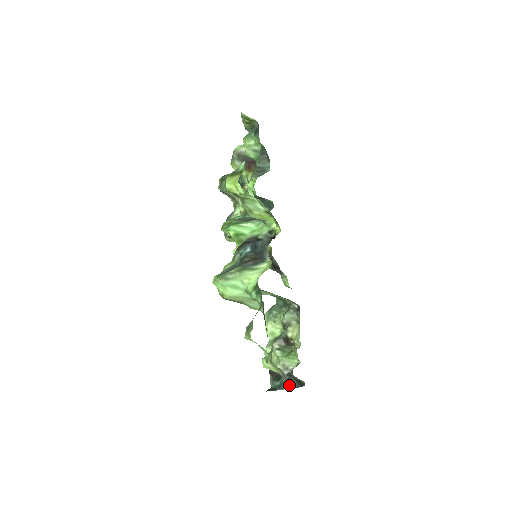
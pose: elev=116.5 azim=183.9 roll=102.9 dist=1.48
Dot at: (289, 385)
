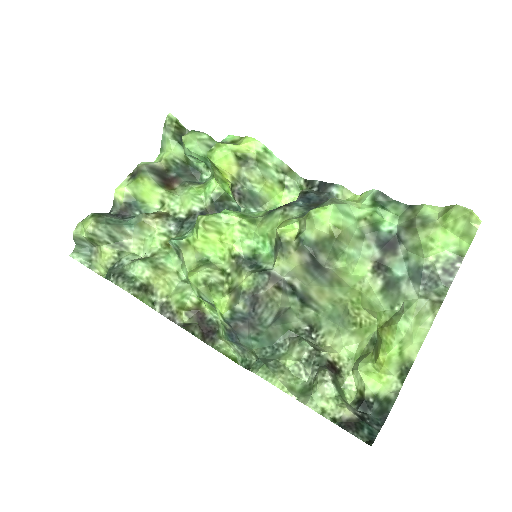
Dot at: (375, 426)
